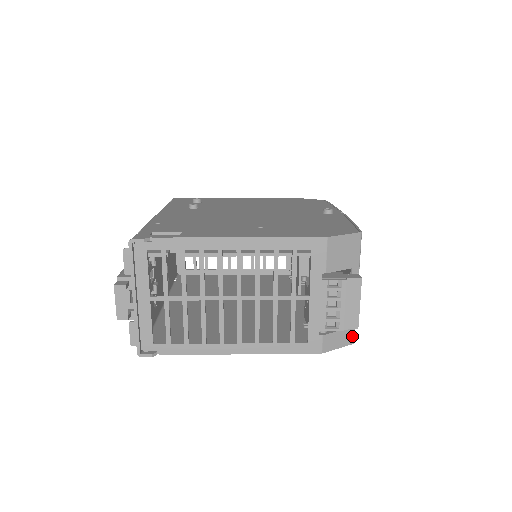
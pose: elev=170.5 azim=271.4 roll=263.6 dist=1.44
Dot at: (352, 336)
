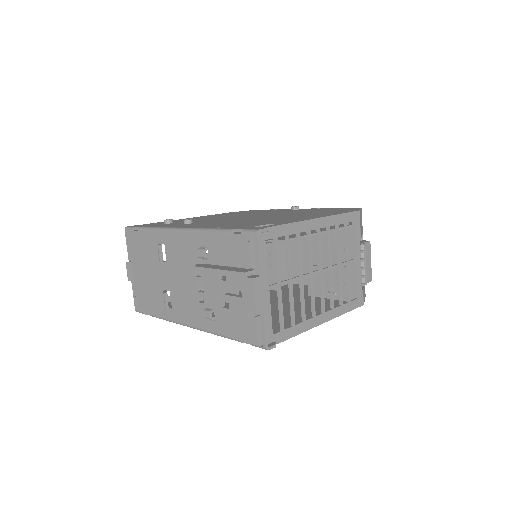
Dot at: occluded
